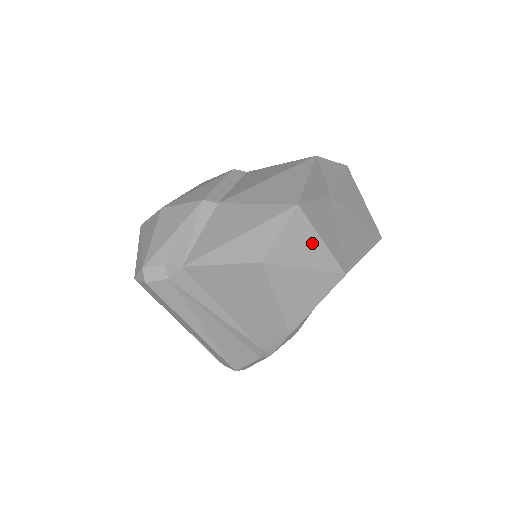
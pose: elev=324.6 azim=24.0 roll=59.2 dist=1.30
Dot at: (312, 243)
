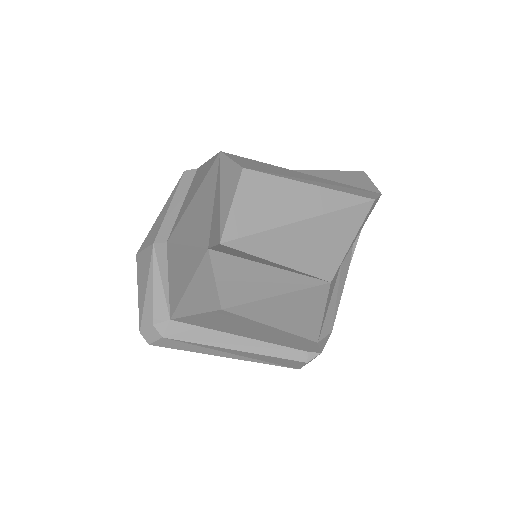
Dot at: (260, 273)
